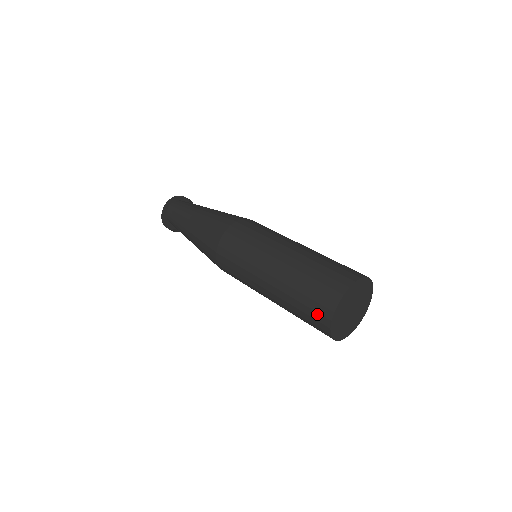
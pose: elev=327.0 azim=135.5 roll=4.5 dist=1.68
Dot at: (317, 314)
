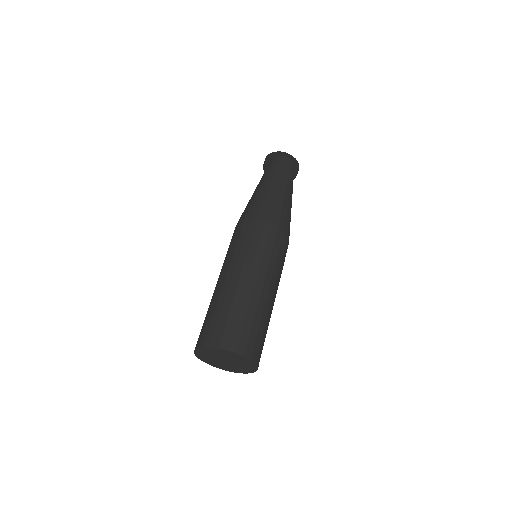
Dot at: (207, 332)
